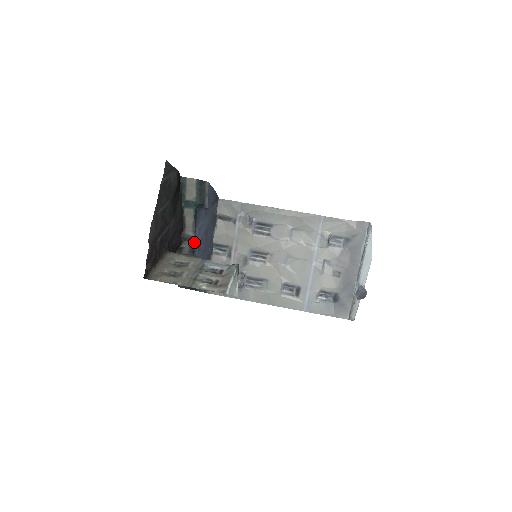
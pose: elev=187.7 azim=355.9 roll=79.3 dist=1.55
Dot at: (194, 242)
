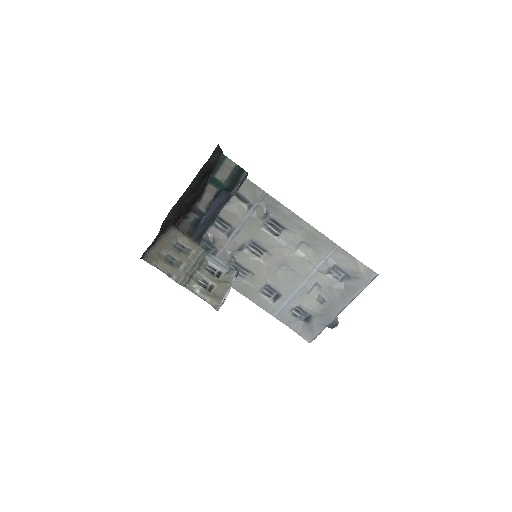
Dot at: (202, 218)
